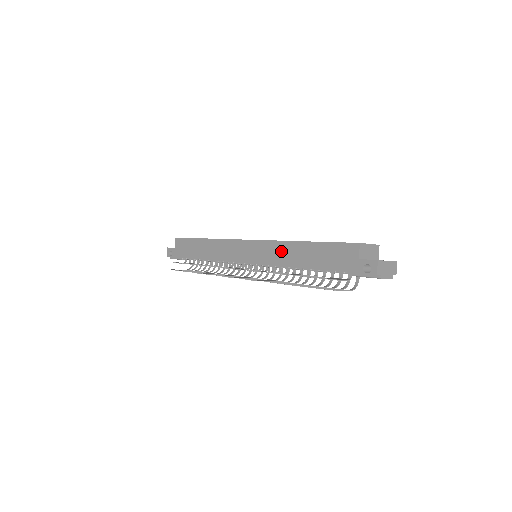
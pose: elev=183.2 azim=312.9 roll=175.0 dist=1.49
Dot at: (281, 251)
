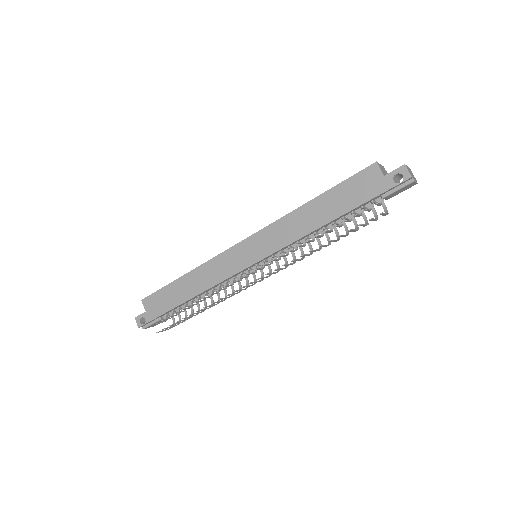
Dot at: (291, 225)
